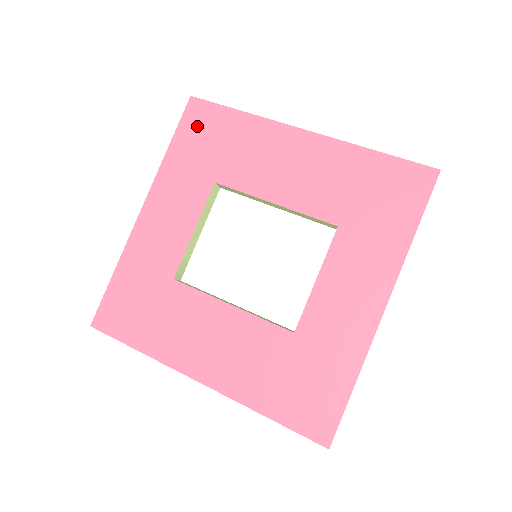
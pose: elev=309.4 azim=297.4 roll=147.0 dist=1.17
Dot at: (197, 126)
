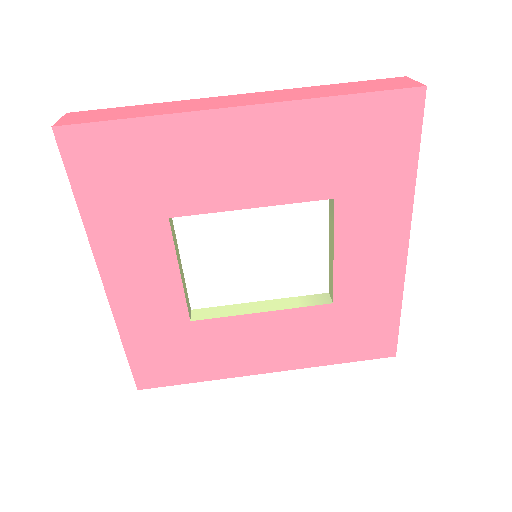
Dot at: (95, 164)
